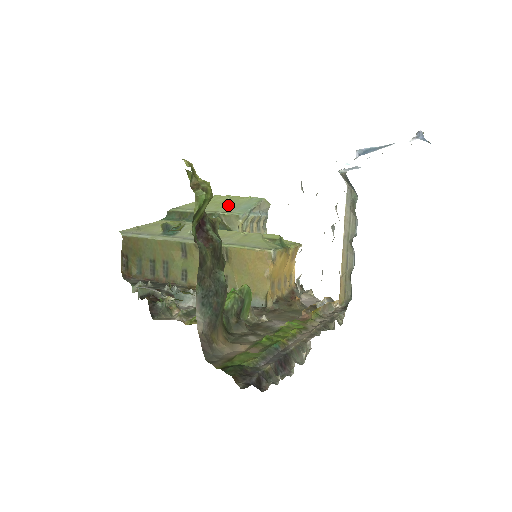
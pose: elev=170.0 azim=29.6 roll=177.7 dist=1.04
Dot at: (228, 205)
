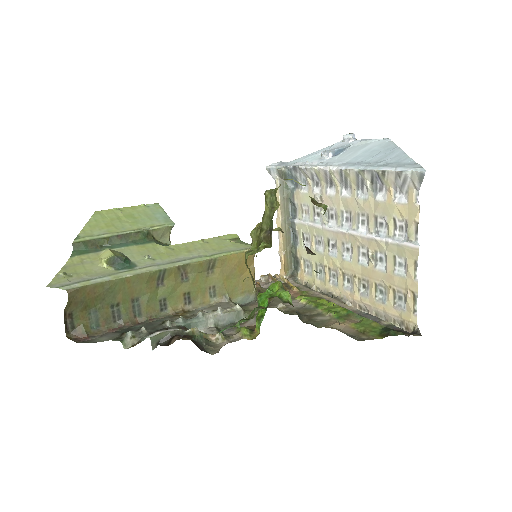
Dot at: (138, 218)
